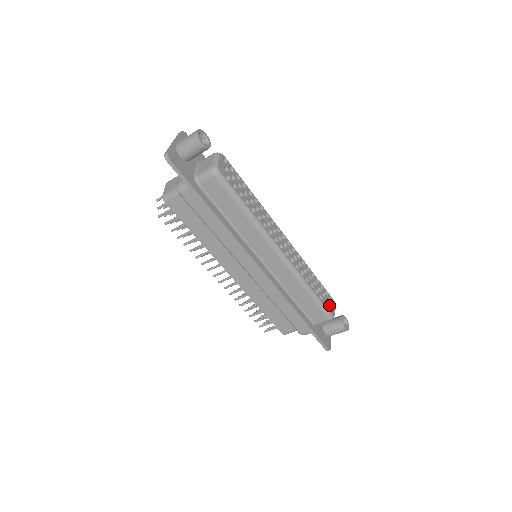
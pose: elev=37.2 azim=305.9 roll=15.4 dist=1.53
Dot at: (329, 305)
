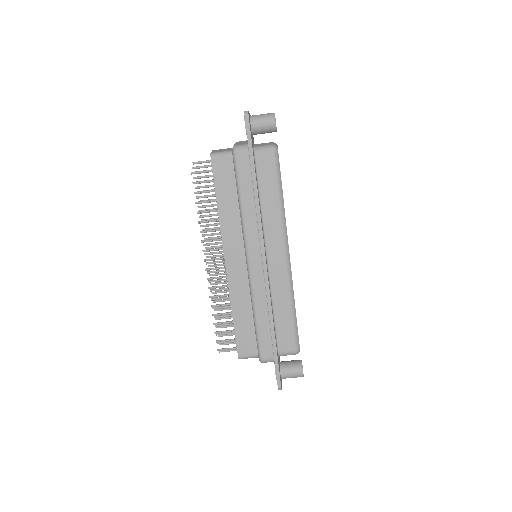
Dot at: occluded
